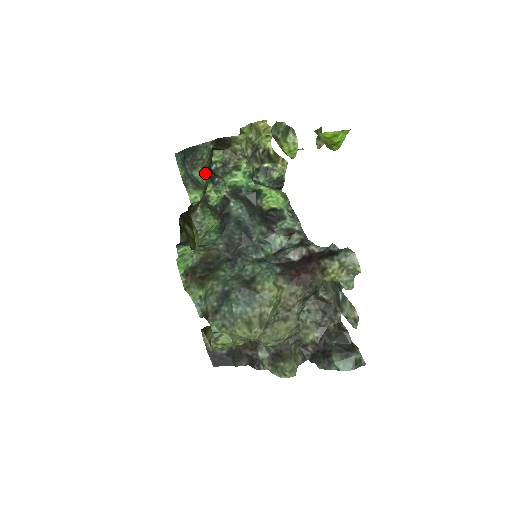
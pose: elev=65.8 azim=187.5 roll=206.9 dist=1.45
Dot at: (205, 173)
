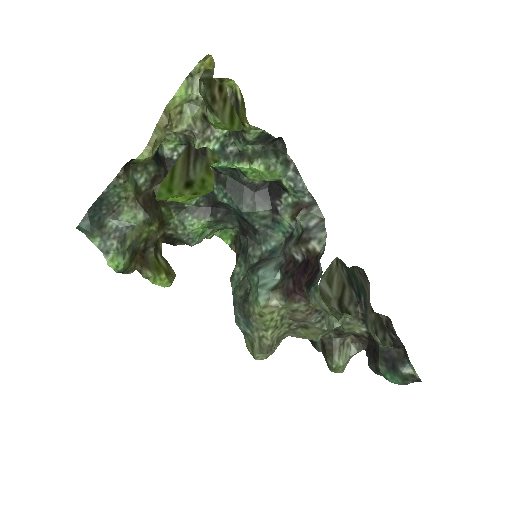
Dot at: (139, 205)
